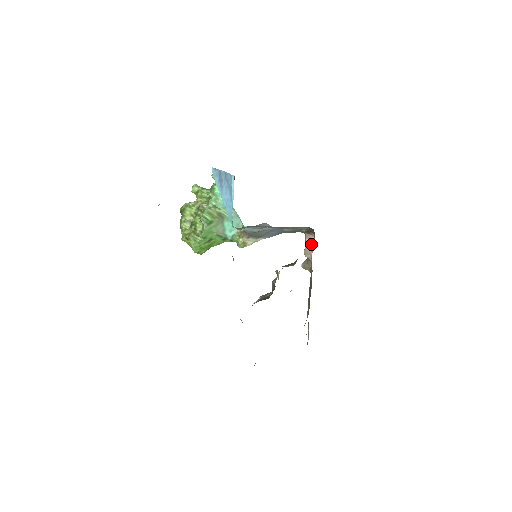
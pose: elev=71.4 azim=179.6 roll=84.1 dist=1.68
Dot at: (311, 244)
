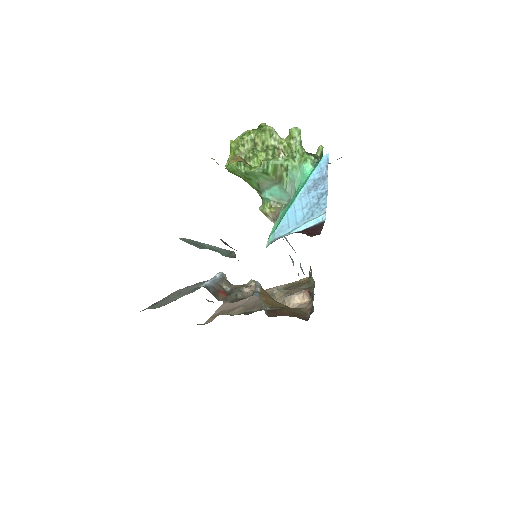
Dot at: (300, 300)
